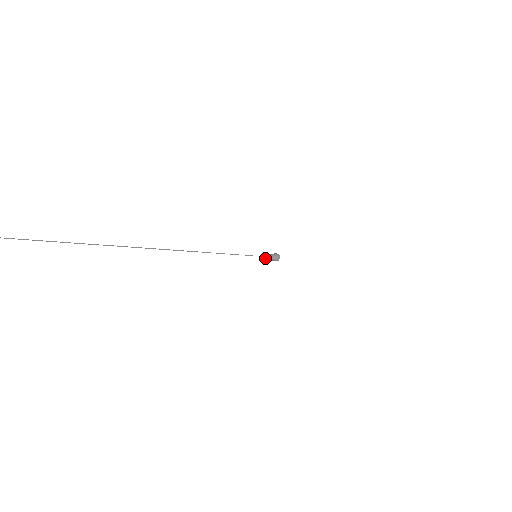
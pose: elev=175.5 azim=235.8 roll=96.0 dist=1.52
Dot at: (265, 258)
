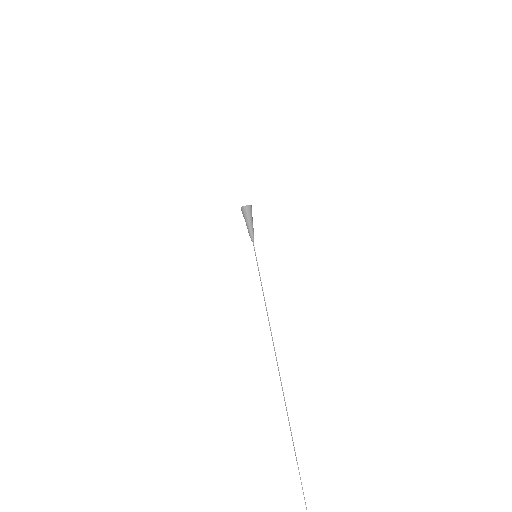
Dot at: (252, 235)
